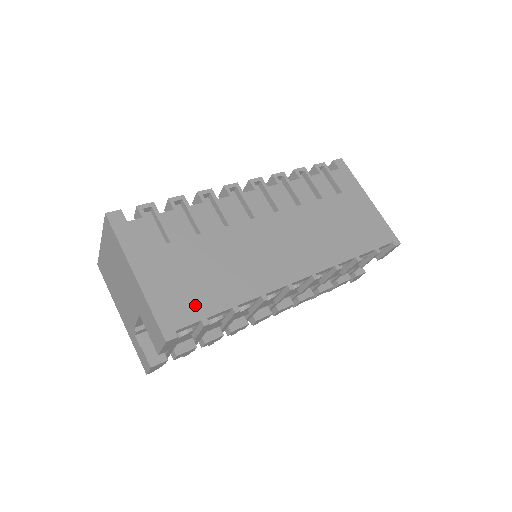
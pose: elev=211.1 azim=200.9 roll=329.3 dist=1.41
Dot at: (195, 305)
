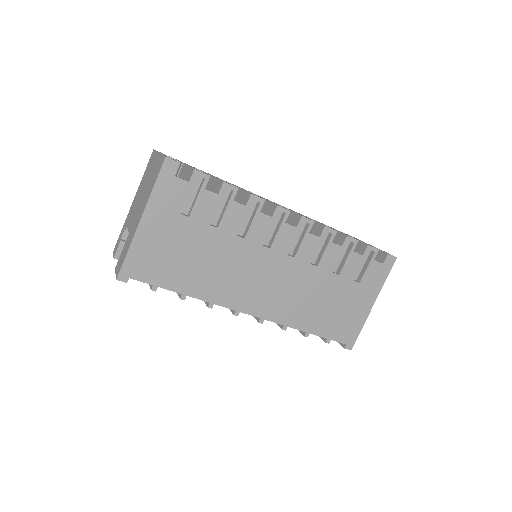
Dot at: (159, 273)
